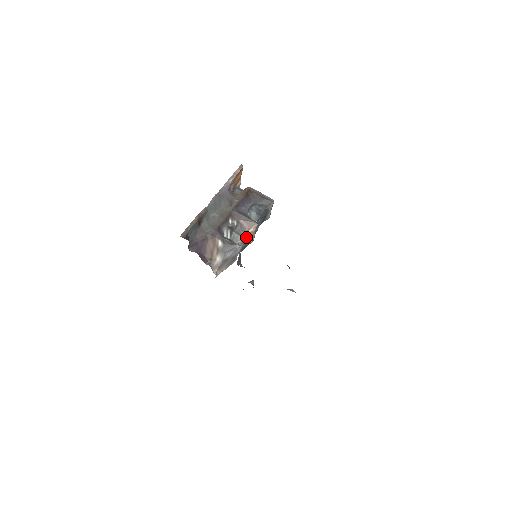
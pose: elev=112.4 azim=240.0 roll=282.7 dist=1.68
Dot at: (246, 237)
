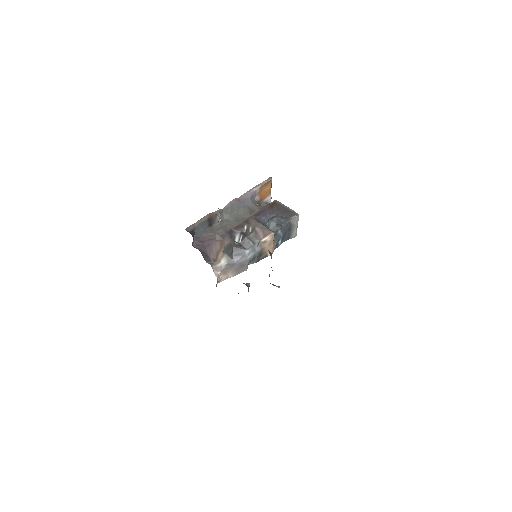
Dot at: (260, 246)
